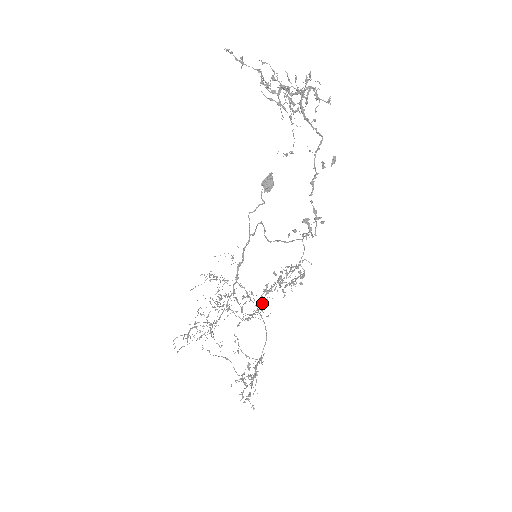
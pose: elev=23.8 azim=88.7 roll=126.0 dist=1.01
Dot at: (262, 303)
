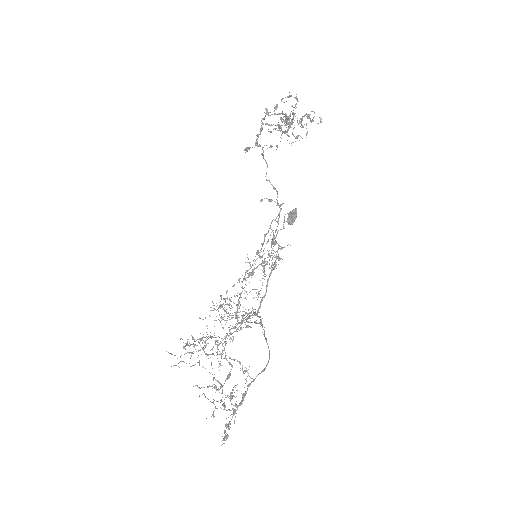
Dot at: occluded
